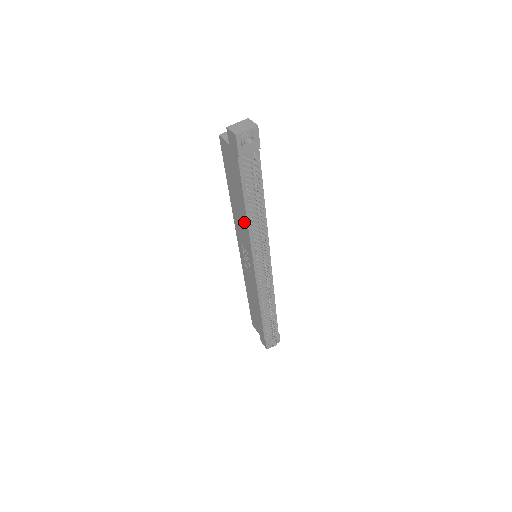
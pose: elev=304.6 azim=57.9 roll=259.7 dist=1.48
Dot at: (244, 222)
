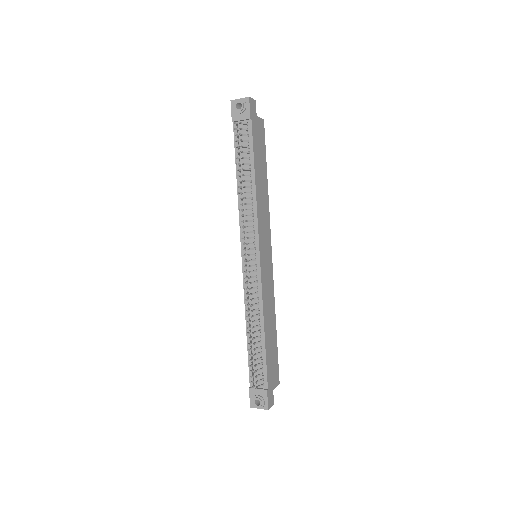
Dot at: occluded
